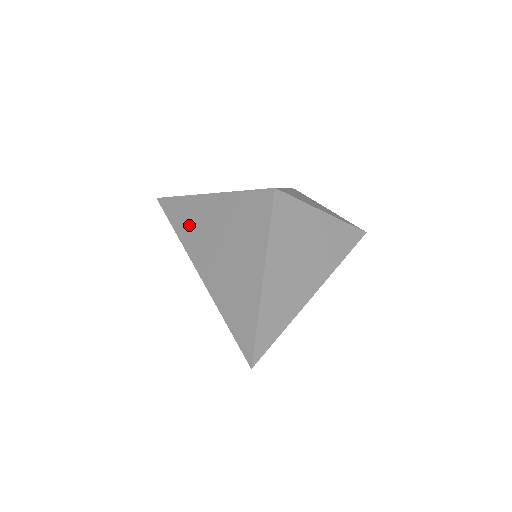
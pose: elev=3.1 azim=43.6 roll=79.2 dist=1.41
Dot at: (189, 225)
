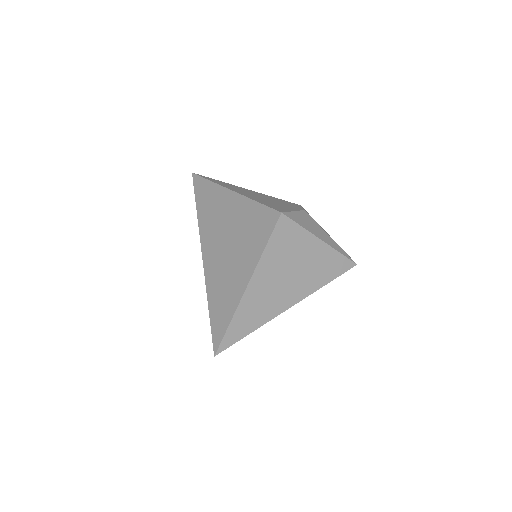
Dot at: (209, 212)
